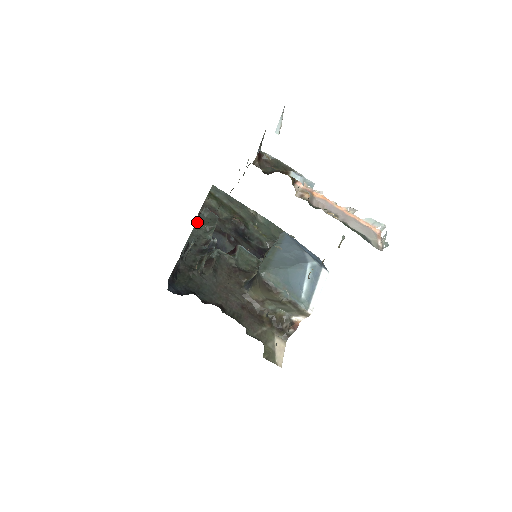
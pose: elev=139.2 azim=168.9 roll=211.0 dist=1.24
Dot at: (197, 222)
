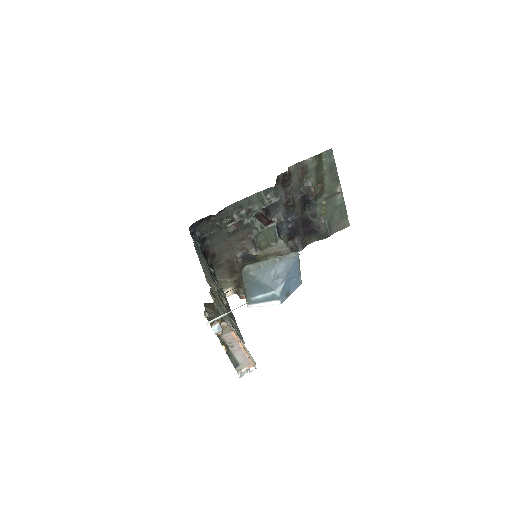
Dot at: (261, 192)
